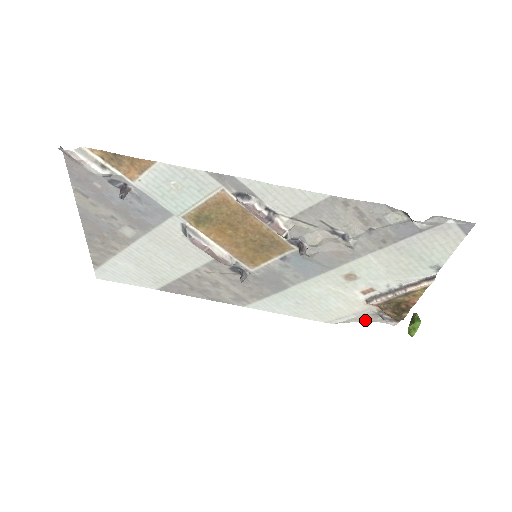
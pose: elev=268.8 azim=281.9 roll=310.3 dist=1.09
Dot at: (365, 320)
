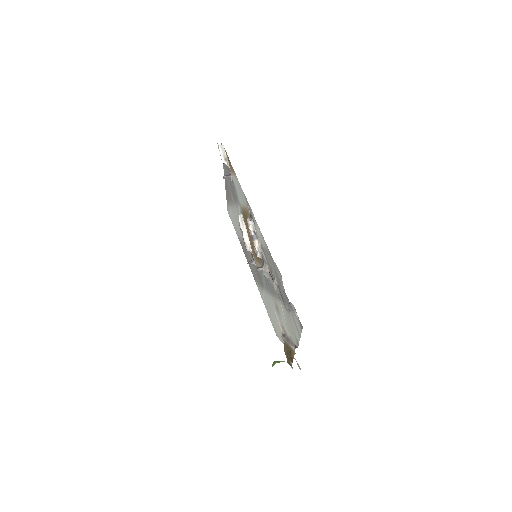
Dot at: occluded
